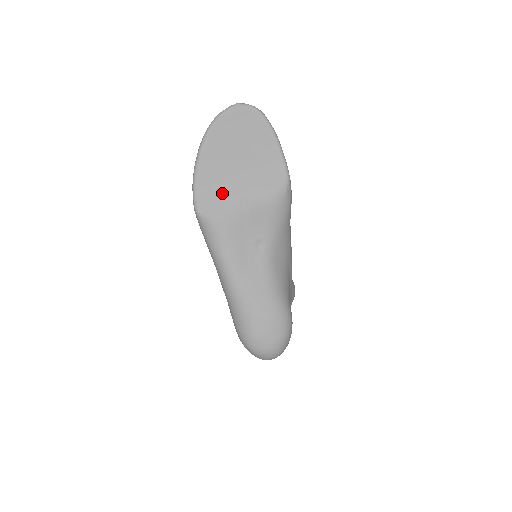
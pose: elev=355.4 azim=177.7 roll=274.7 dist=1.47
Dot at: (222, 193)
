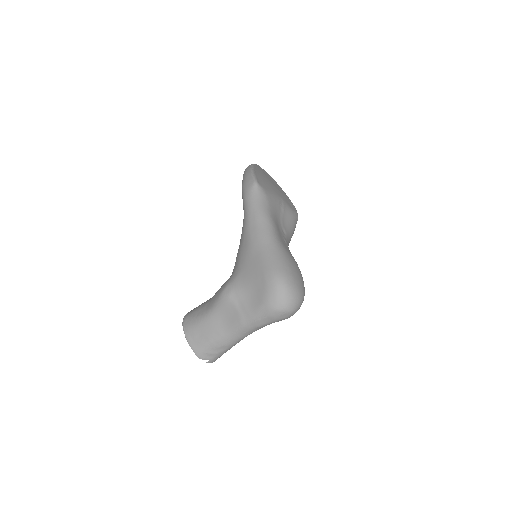
Dot at: (270, 188)
